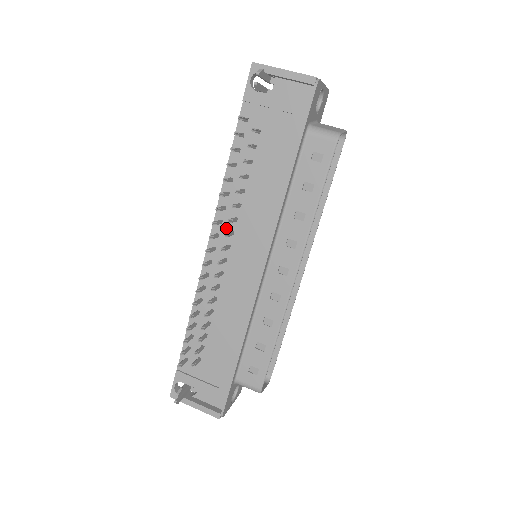
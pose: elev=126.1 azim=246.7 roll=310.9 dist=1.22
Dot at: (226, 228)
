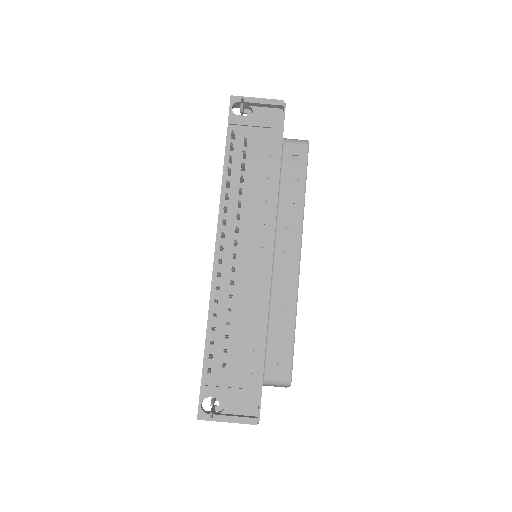
Dot at: (230, 228)
